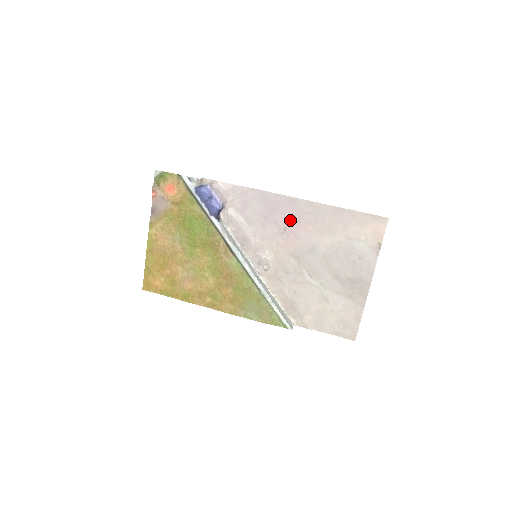
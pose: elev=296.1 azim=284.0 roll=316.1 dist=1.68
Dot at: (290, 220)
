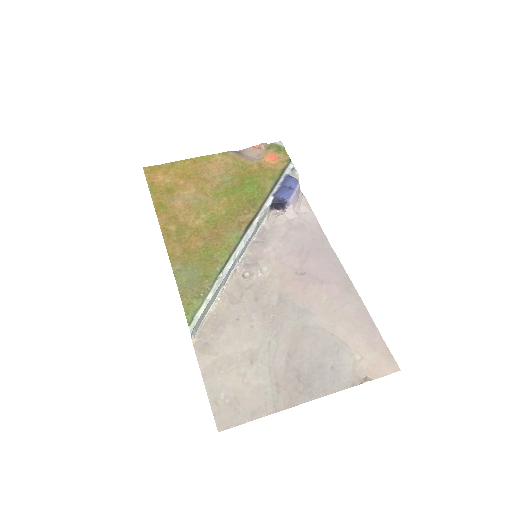
Dot at: (317, 274)
